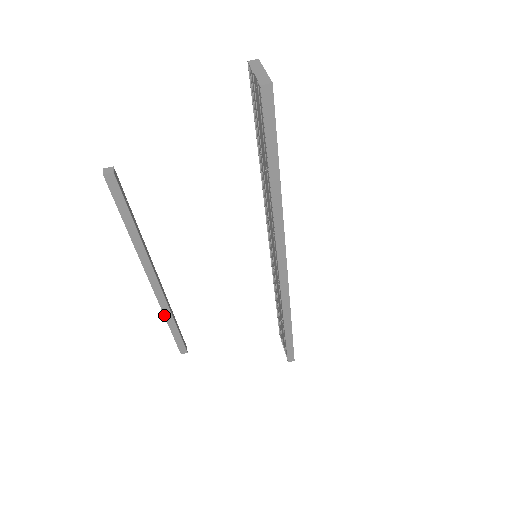
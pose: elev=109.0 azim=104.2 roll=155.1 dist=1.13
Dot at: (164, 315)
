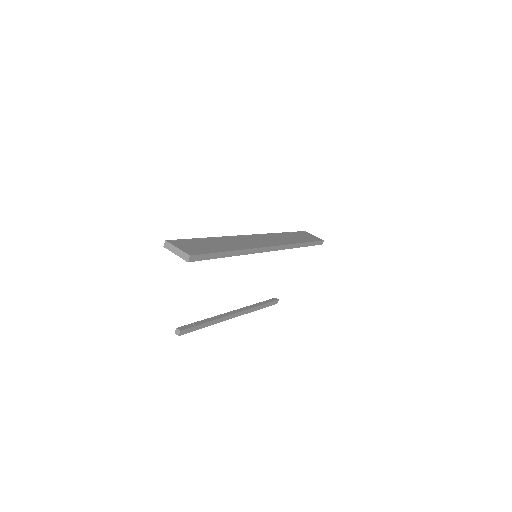
Dot at: (253, 311)
